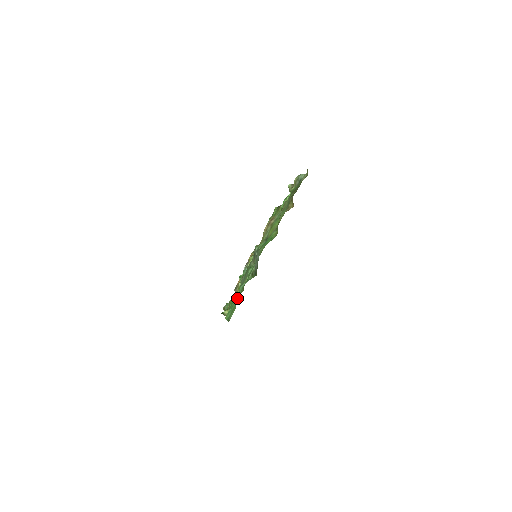
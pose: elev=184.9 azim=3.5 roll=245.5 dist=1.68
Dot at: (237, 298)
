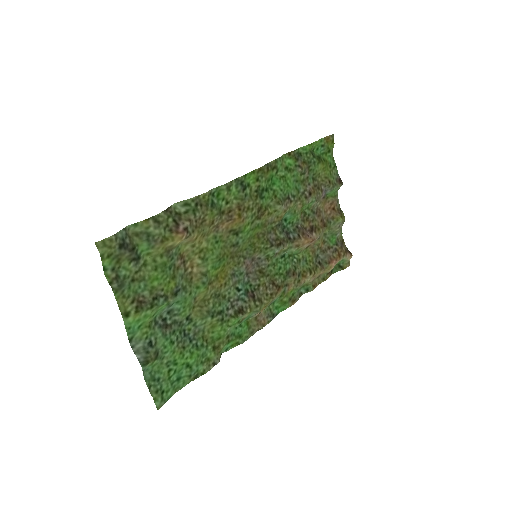
Dot at: (149, 388)
